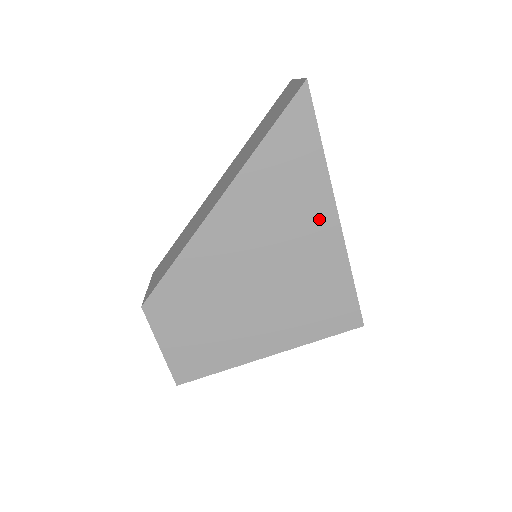
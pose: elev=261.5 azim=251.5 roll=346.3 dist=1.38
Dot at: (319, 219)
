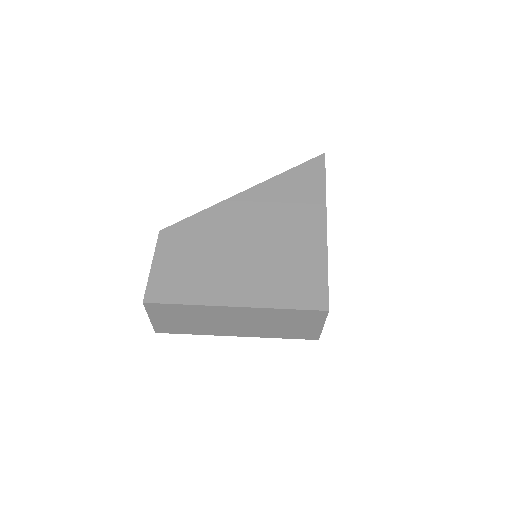
Dot at: (312, 219)
